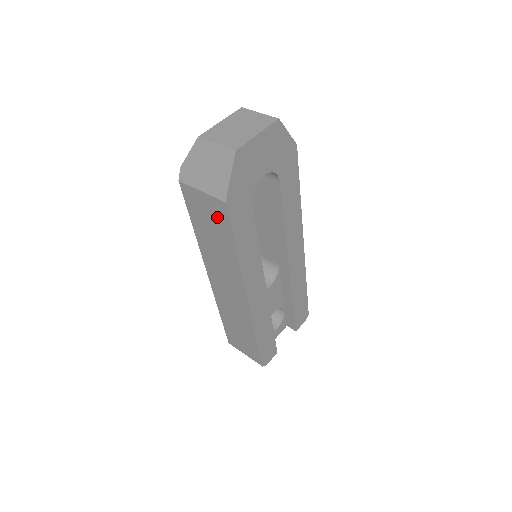
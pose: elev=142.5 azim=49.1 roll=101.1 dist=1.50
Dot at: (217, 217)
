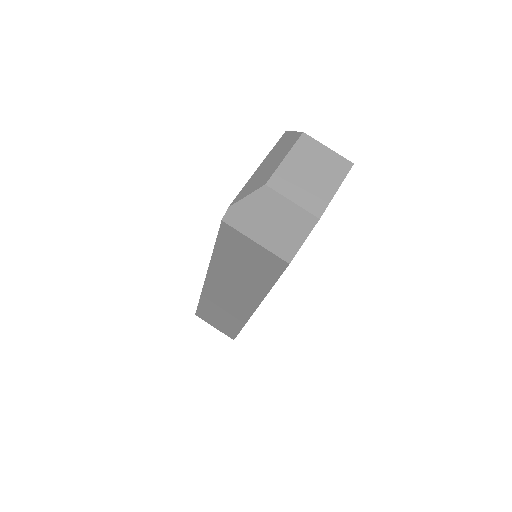
Dot at: (264, 264)
